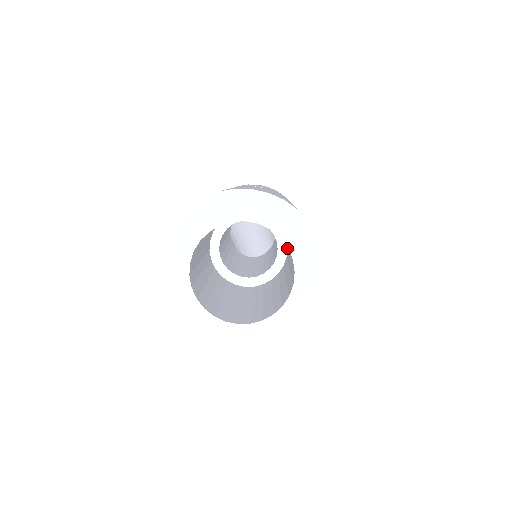
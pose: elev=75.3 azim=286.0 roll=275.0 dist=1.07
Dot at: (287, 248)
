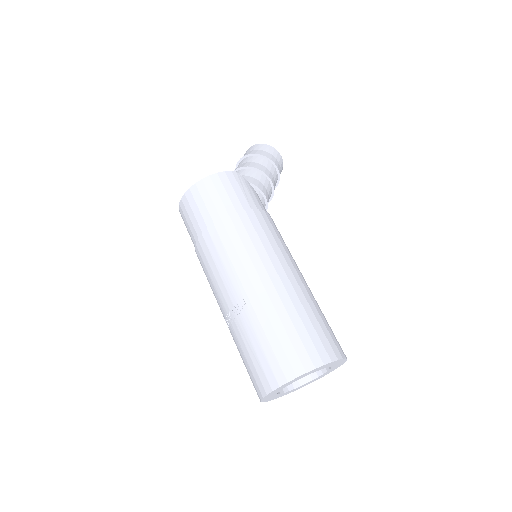
Dot at: occluded
